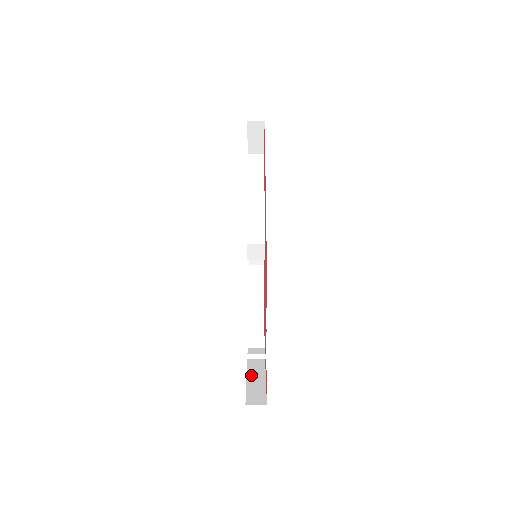
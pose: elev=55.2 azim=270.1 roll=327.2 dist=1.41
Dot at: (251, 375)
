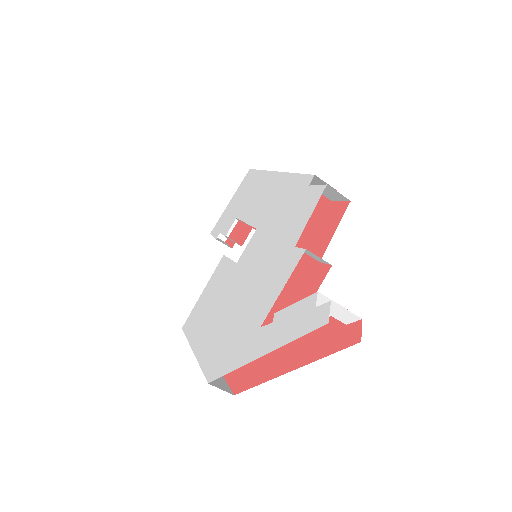
Dot at: occluded
